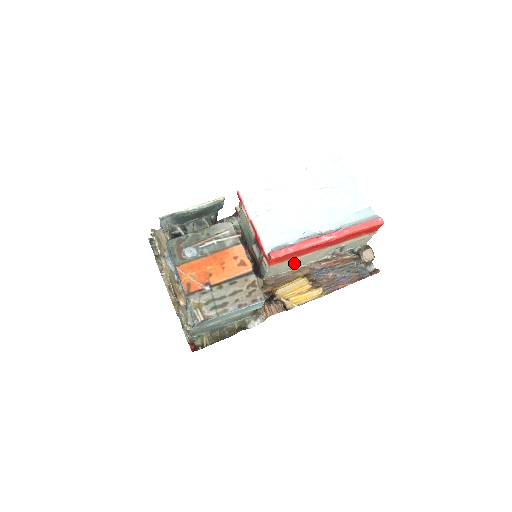
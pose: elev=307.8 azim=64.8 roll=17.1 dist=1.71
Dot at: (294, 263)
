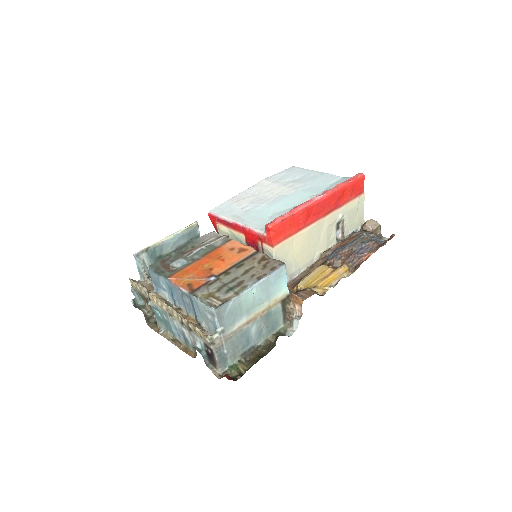
Dot at: (300, 249)
